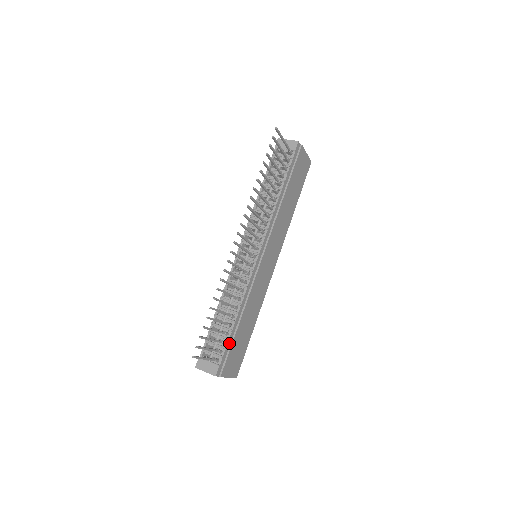
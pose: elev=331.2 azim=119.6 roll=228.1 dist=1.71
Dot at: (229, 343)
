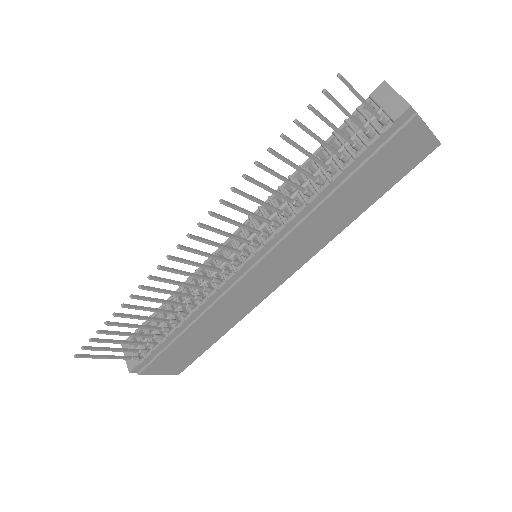
Dot at: (161, 347)
